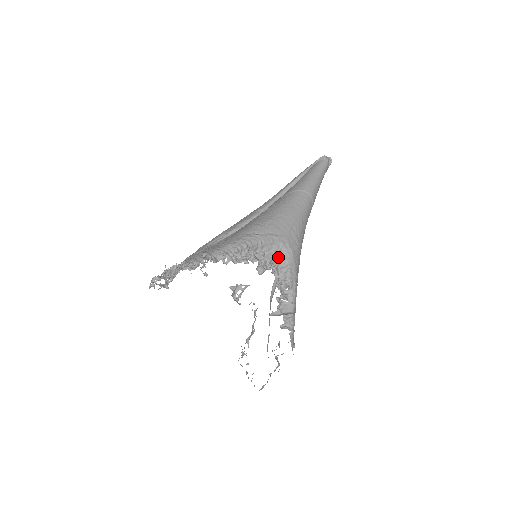
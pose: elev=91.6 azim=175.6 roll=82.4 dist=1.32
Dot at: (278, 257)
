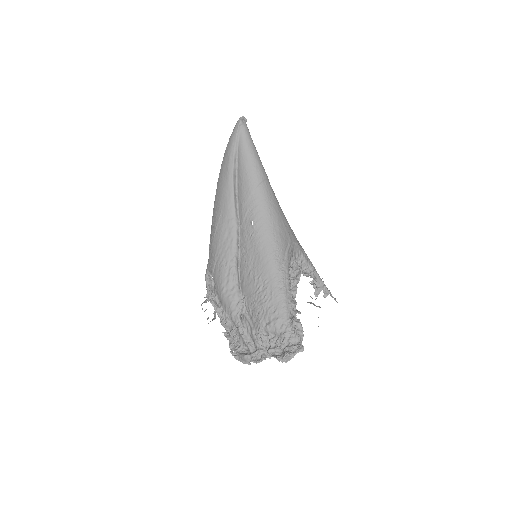
Dot at: (295, 258)
